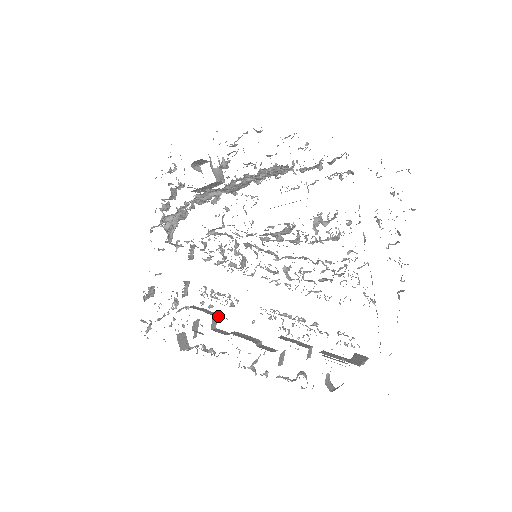
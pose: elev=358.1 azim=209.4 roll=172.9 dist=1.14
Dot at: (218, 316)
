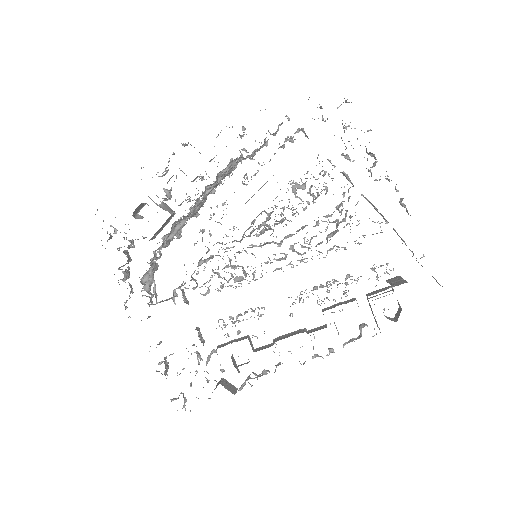
Dot at: (253, 335)
